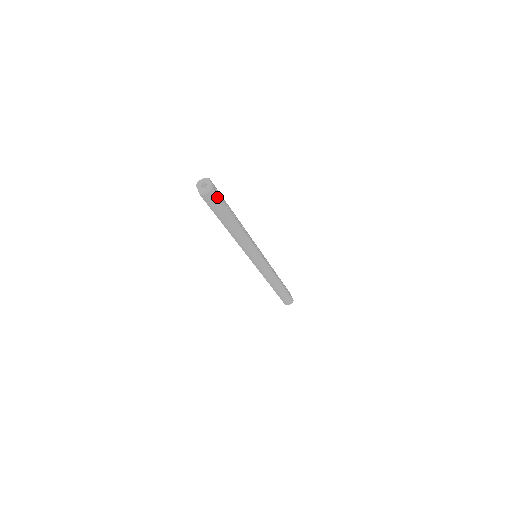
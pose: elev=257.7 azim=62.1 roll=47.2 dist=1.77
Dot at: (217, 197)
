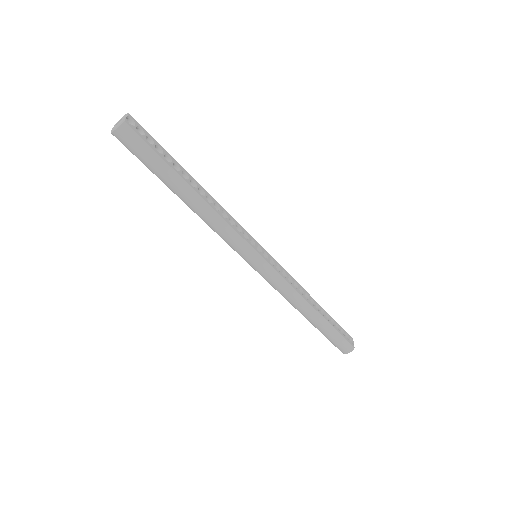
Dot at: (137, 138)
